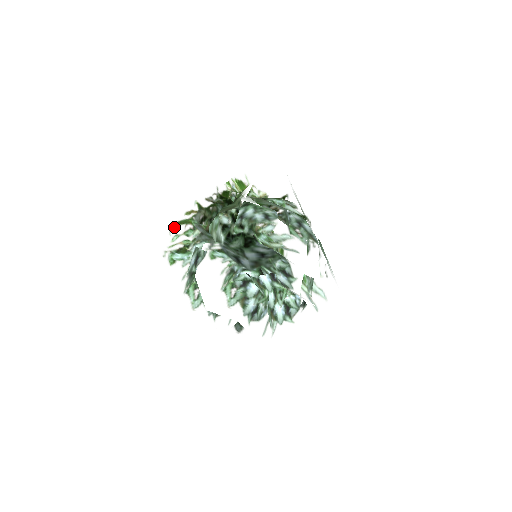
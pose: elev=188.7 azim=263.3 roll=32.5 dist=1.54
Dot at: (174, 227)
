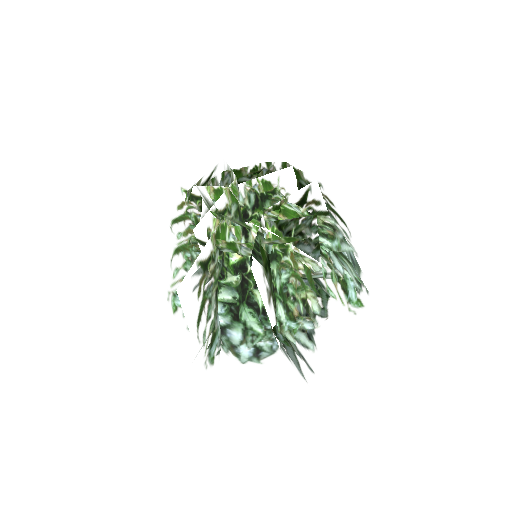
Dot at: (199, 329)
